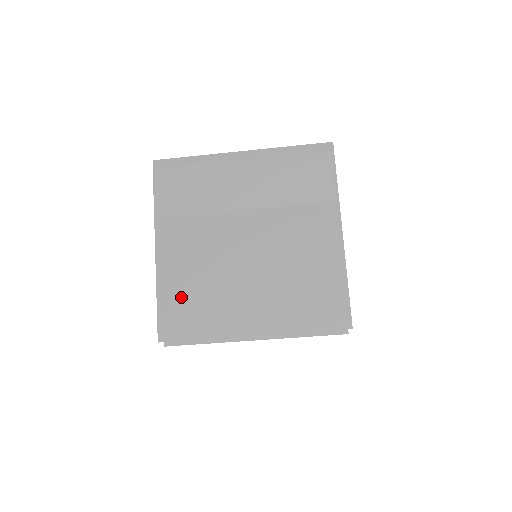
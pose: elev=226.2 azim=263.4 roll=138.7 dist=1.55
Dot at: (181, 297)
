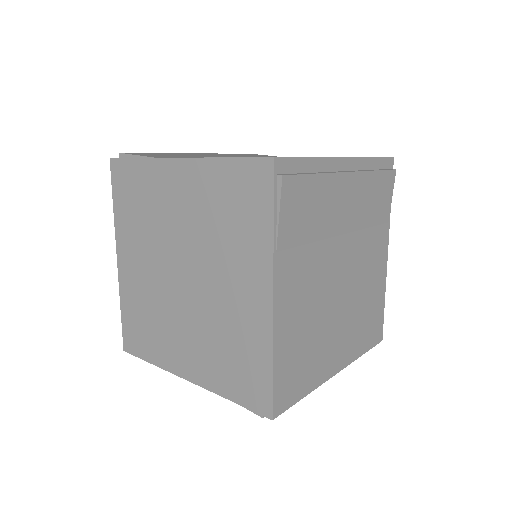
Dot at: occluded
